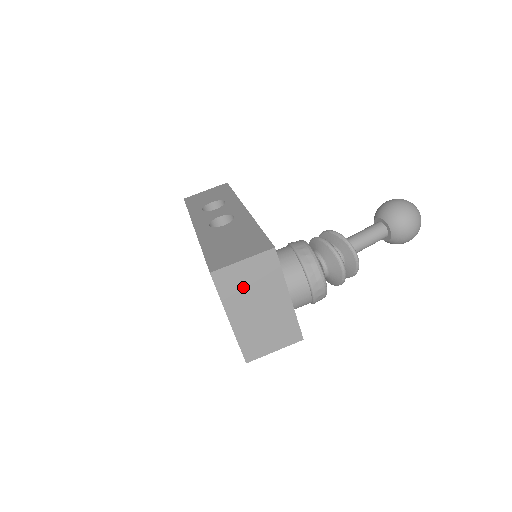
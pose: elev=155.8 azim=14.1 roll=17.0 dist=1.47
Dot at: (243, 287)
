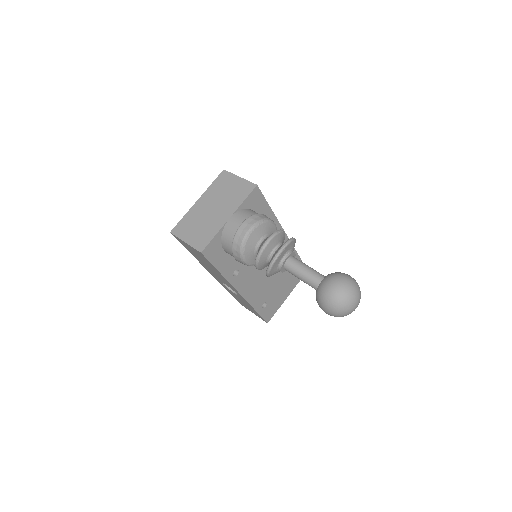
Dot at: (223, 190)
